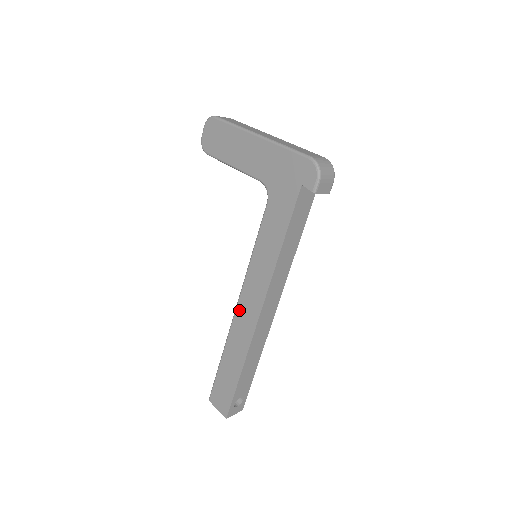
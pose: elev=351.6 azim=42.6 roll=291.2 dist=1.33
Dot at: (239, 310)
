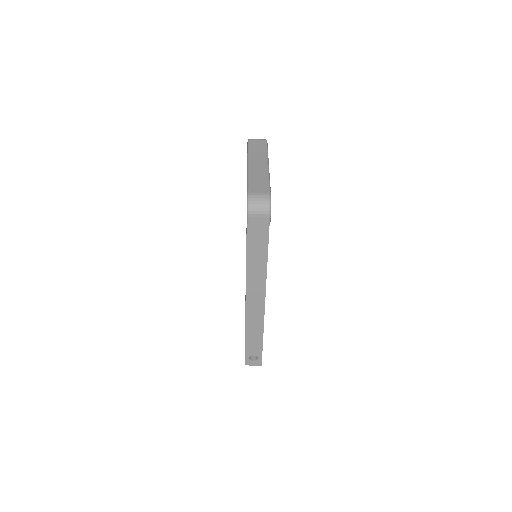
Dot at: occluded
